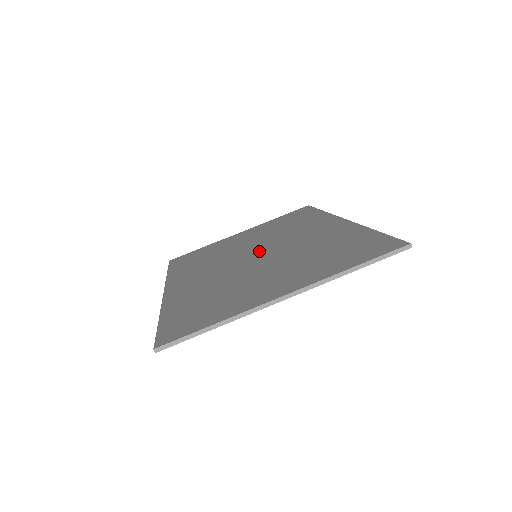
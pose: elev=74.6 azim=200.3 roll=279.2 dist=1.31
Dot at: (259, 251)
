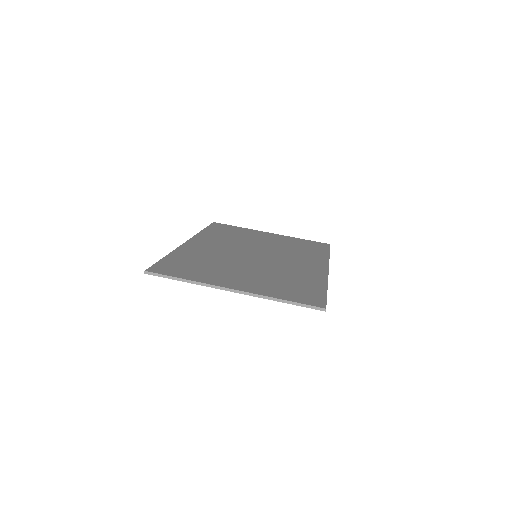
Dot at: (261, 254)
